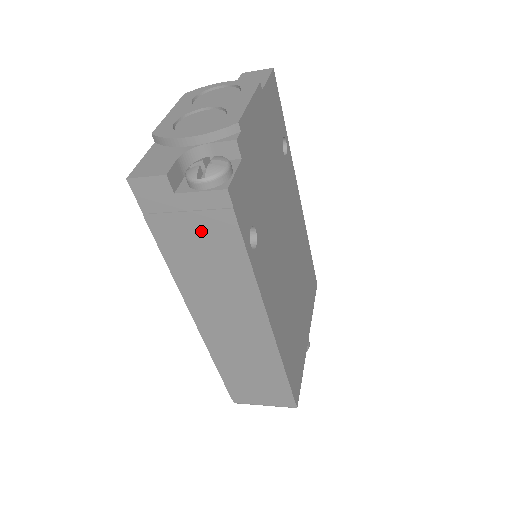
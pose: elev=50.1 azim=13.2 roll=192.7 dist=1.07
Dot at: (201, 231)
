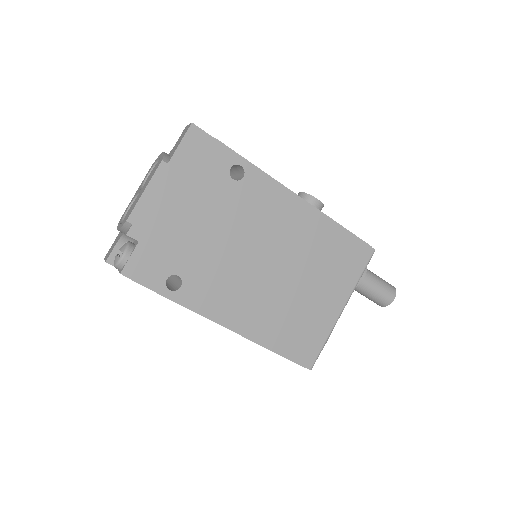
Dot at: occluded
